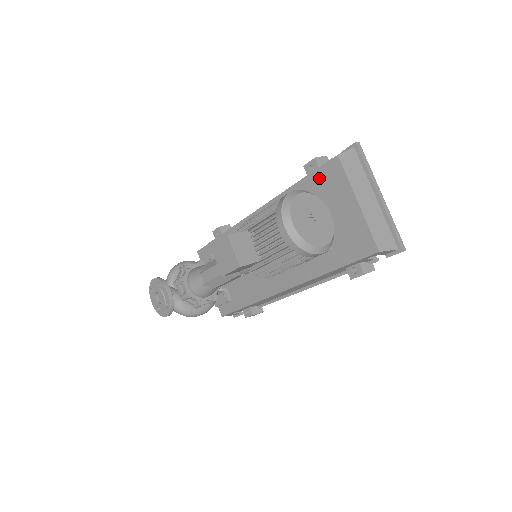
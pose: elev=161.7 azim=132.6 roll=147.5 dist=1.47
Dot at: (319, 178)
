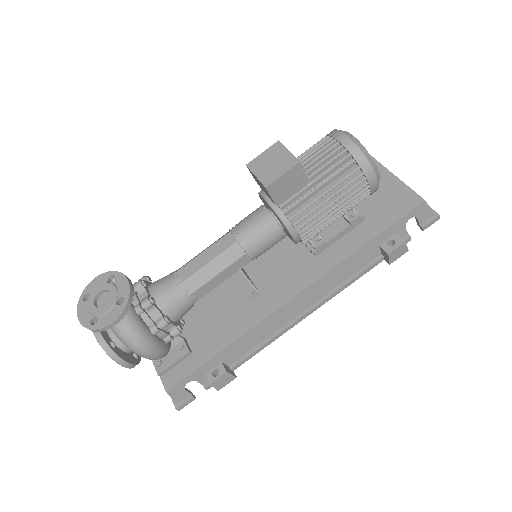
Dot at: occluded
